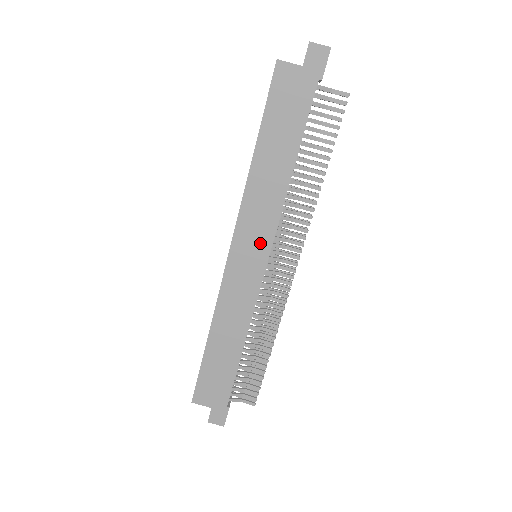
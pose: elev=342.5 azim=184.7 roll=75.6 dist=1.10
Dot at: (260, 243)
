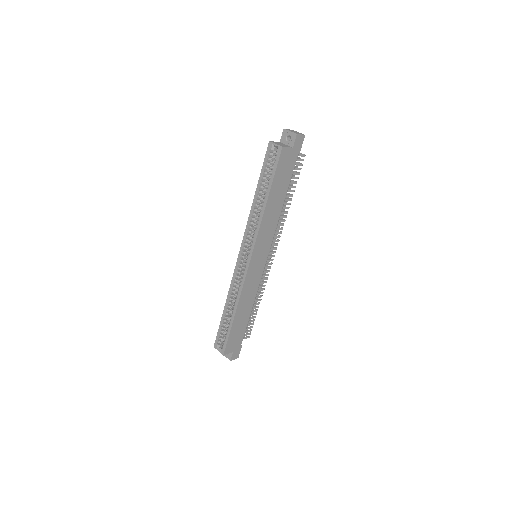
Dot at: (265, 249)
